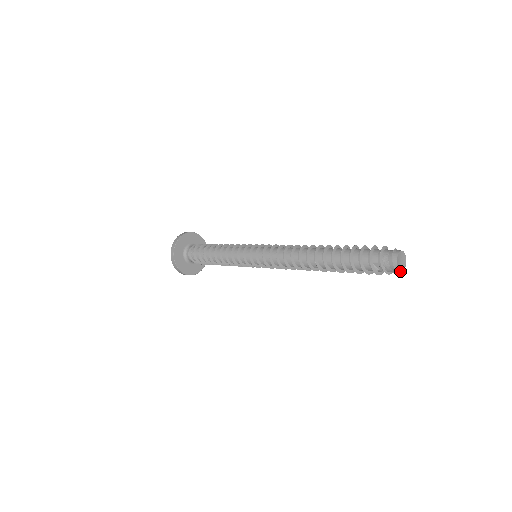
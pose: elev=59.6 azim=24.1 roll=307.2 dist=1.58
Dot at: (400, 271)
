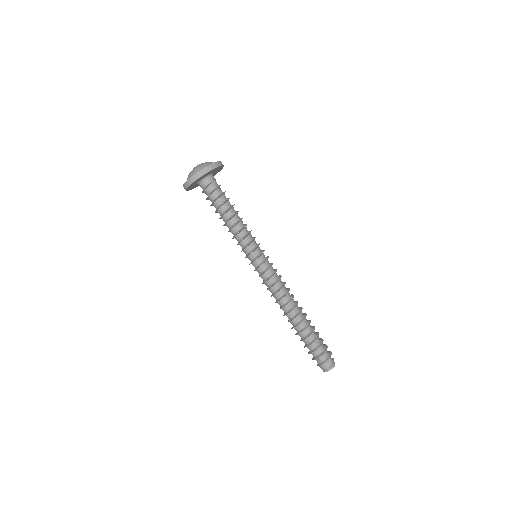
Dot at: (324, 371)
